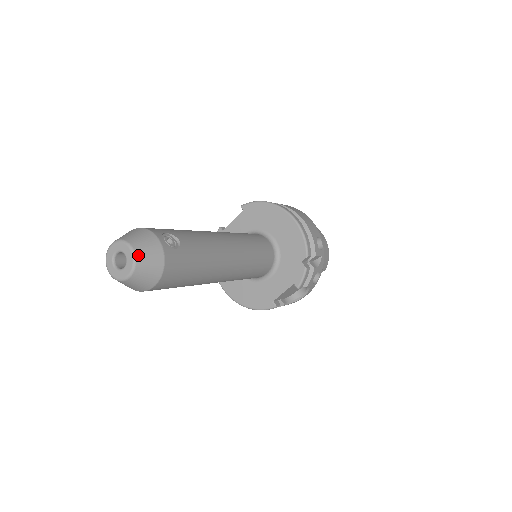
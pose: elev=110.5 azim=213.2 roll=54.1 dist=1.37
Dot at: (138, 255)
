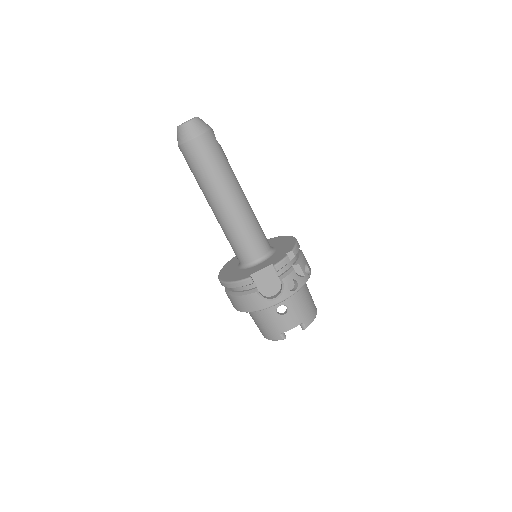
Dot at: (198, 118)
